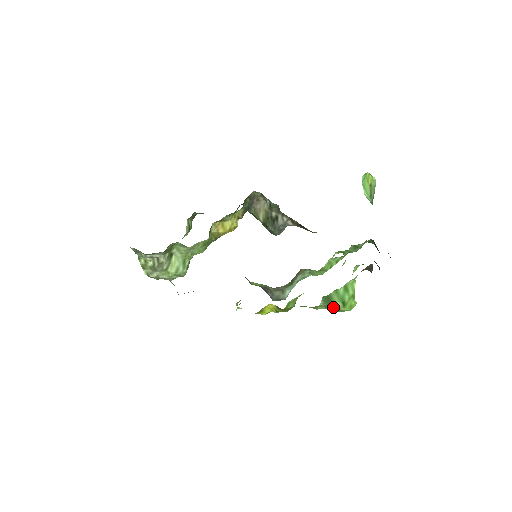
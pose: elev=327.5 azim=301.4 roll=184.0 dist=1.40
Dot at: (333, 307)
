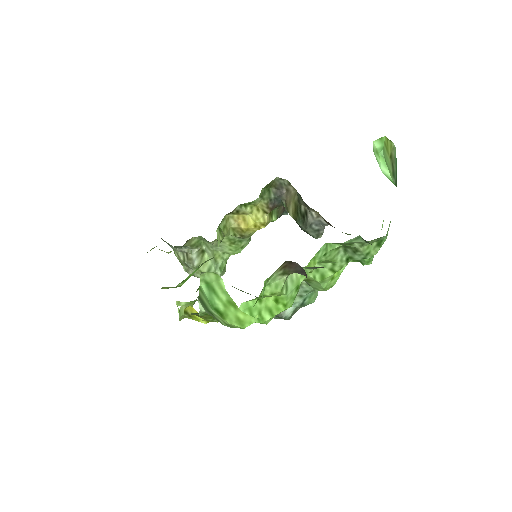
Dot at: (216, 317)
